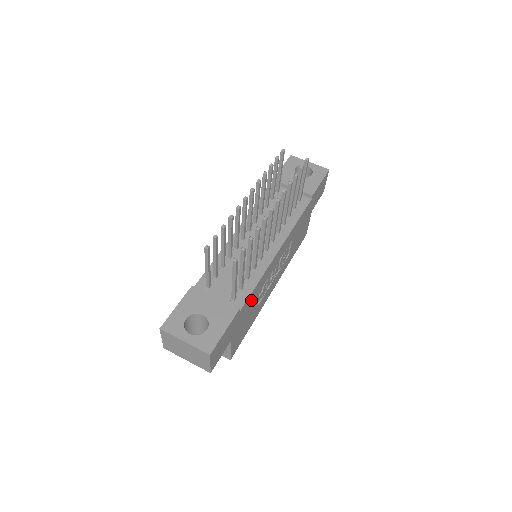
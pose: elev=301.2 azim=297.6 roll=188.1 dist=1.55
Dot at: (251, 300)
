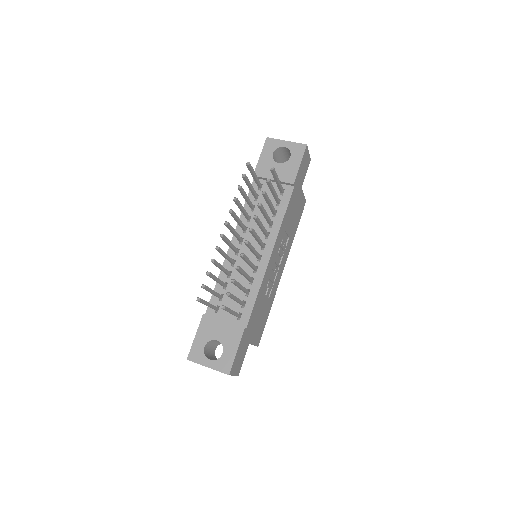
Dot at: (257, 308)
